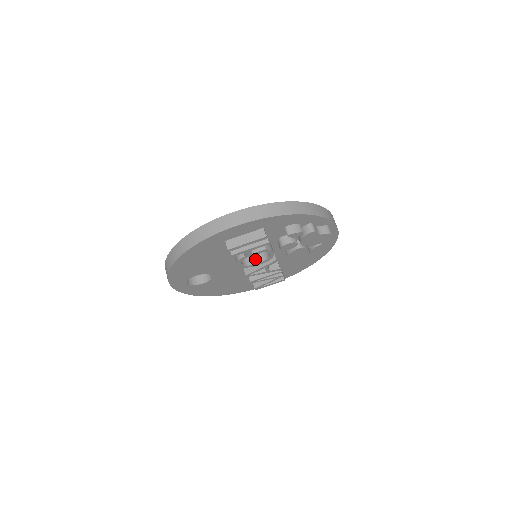
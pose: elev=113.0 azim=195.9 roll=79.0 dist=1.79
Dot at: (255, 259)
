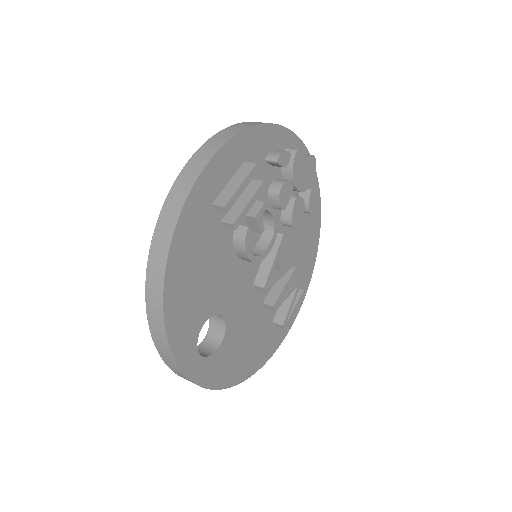
Dot at: (260, 247)
